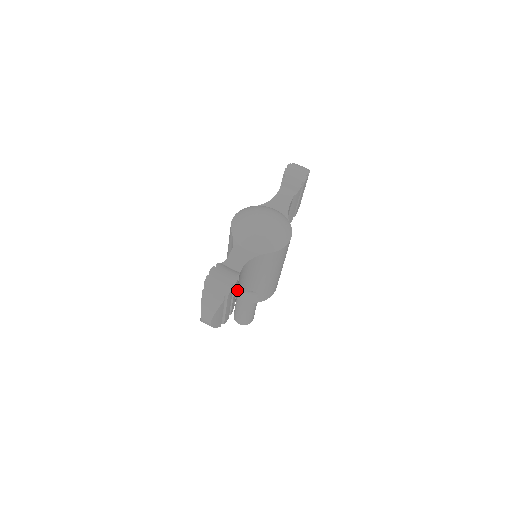
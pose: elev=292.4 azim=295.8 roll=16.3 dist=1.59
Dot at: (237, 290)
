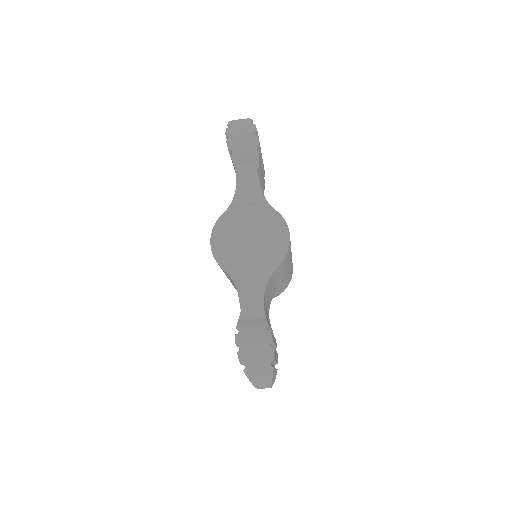
Dot at: occluded
